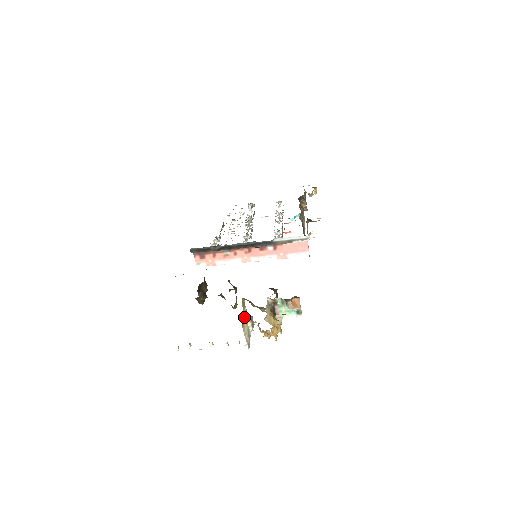
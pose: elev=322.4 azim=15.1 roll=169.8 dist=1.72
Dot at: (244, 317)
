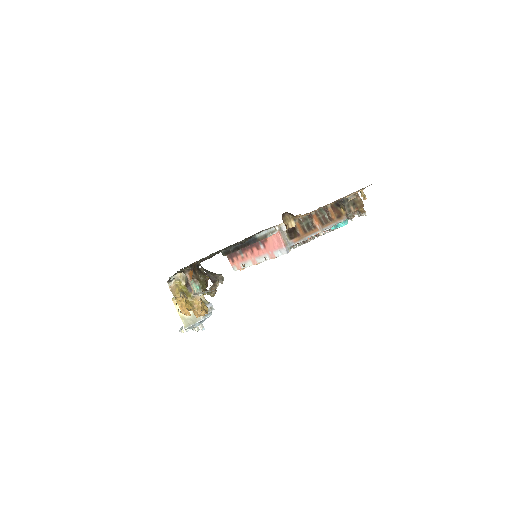
Dot at: occluded
